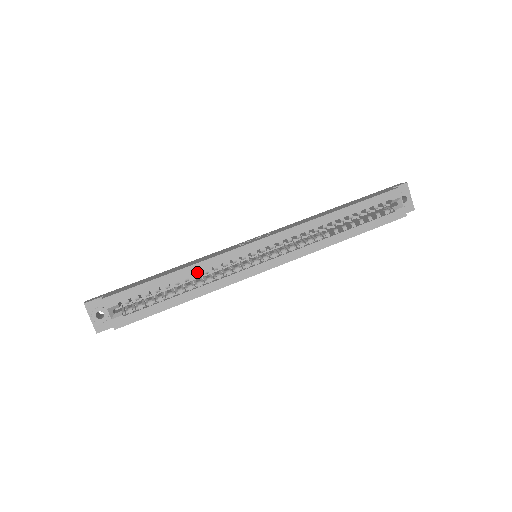
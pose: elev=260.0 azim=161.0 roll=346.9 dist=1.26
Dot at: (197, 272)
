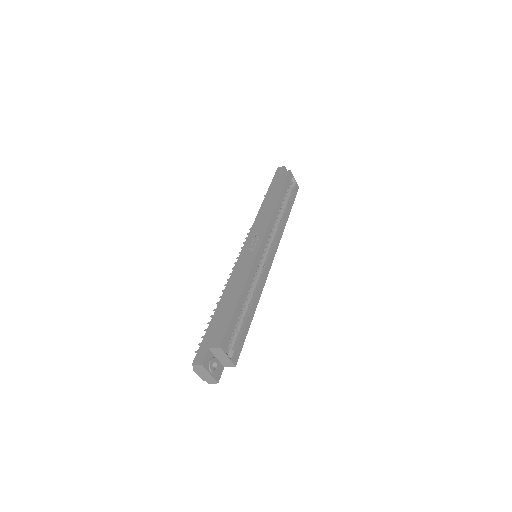
Dot at: occluded
